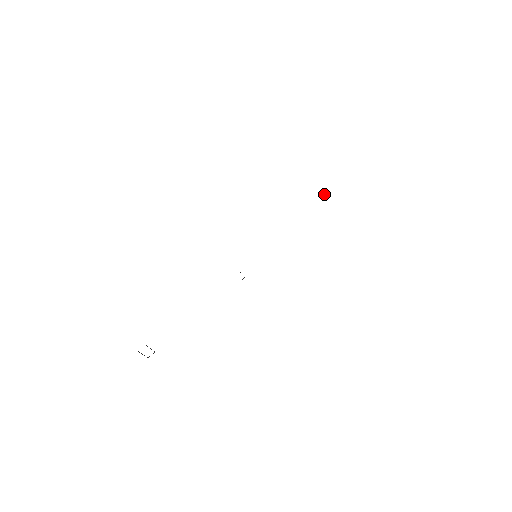
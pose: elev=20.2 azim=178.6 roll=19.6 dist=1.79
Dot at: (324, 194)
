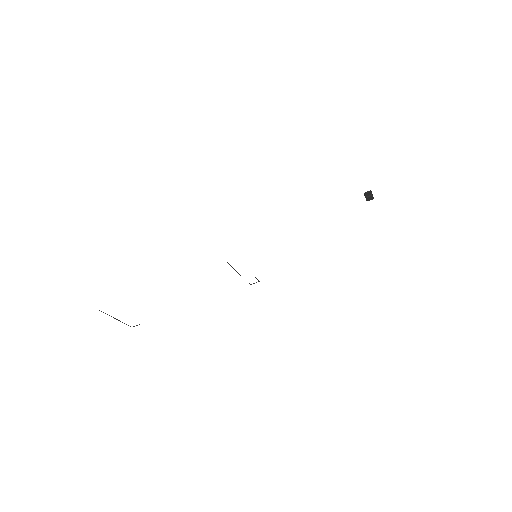
Dot at: (369, 200)
